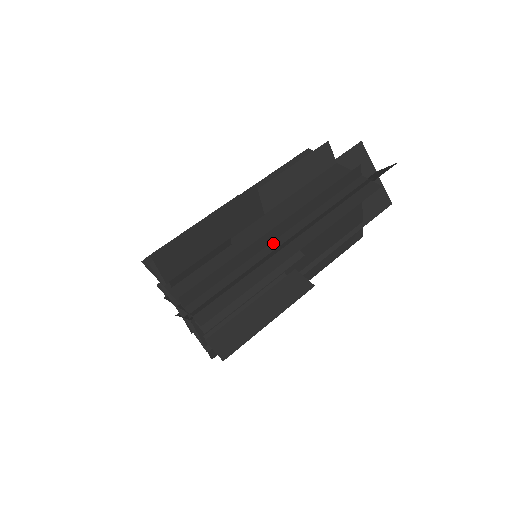
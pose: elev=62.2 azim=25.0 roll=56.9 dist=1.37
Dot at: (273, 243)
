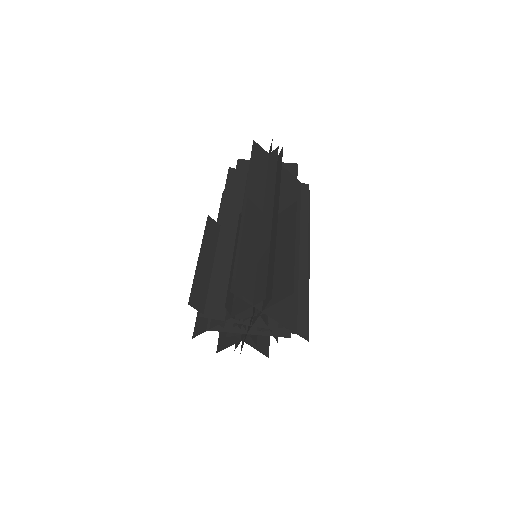
Dot at: (295, 251)
